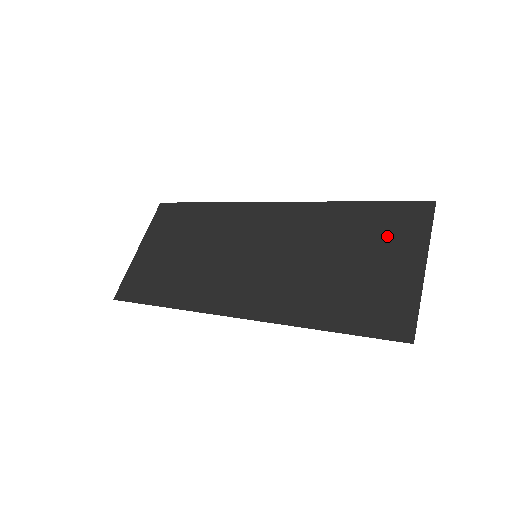
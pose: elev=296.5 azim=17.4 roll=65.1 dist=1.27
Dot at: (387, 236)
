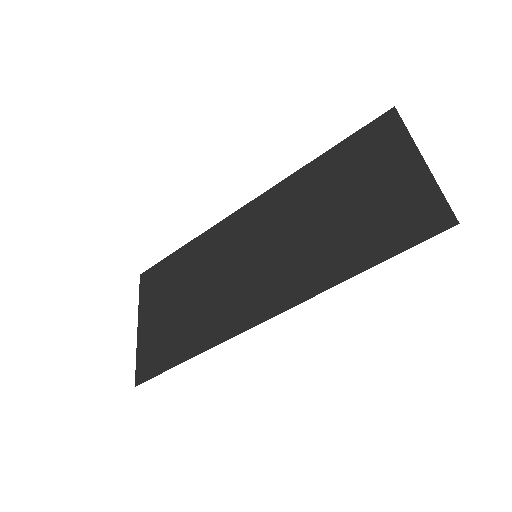
Dot at: (369, 159)
